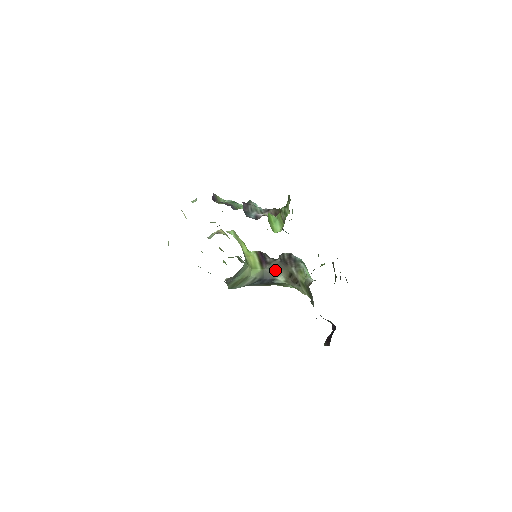
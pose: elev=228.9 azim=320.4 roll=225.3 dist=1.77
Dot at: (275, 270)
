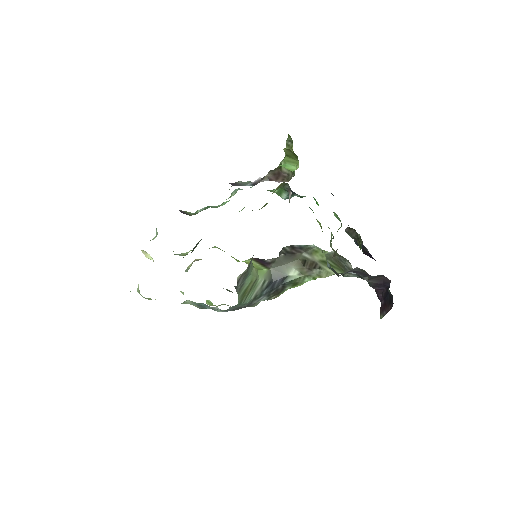
Dot at: (283, 266)
